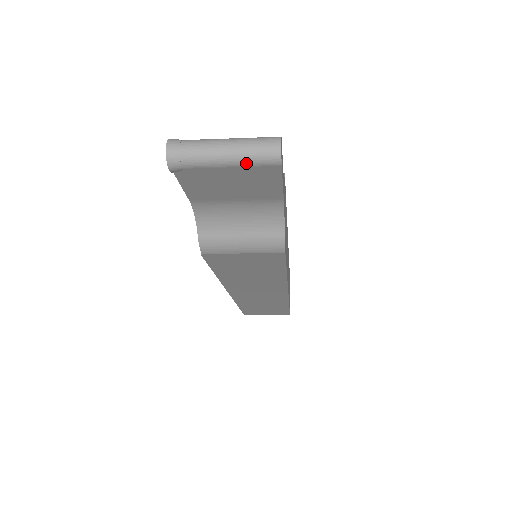
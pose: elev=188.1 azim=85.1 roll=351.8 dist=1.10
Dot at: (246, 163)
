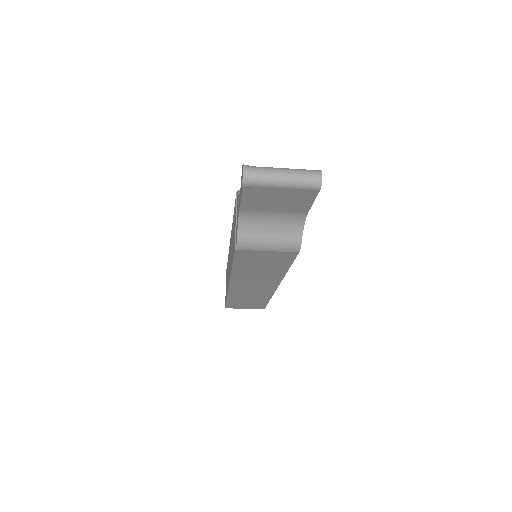
Dot at: (297, 186)
